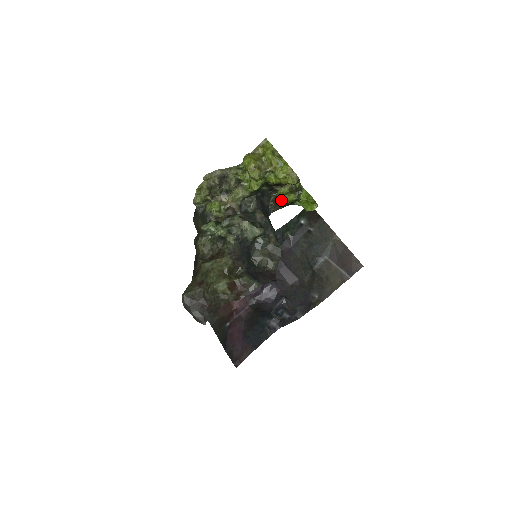
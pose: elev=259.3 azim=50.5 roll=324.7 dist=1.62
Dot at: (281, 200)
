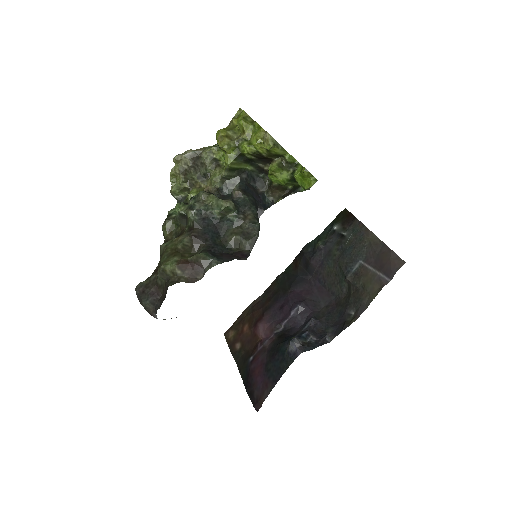
Dot at: (276, 183)
